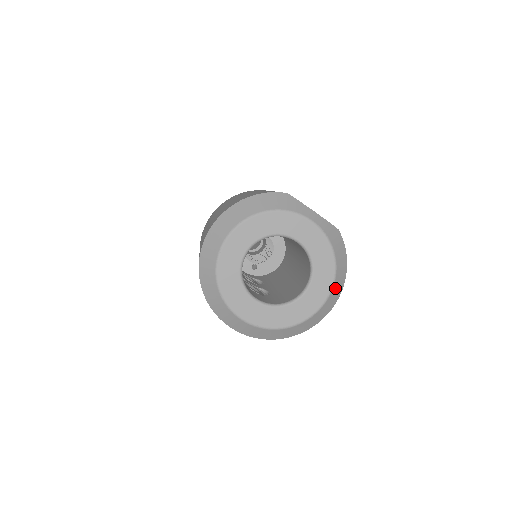
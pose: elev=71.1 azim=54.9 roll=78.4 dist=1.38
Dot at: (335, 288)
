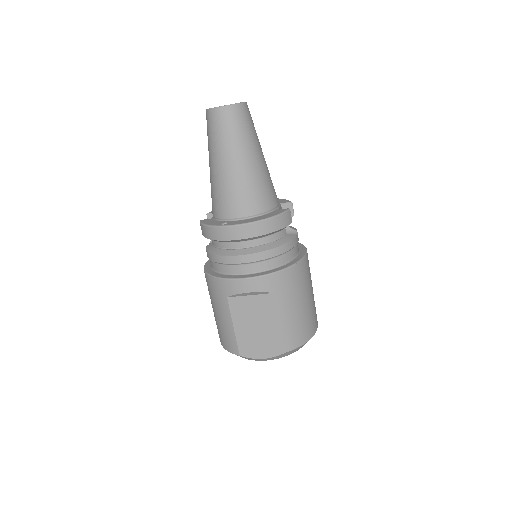
Dot at: occluded
